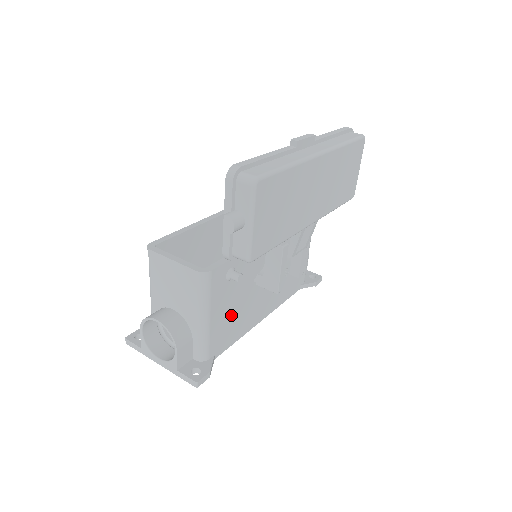
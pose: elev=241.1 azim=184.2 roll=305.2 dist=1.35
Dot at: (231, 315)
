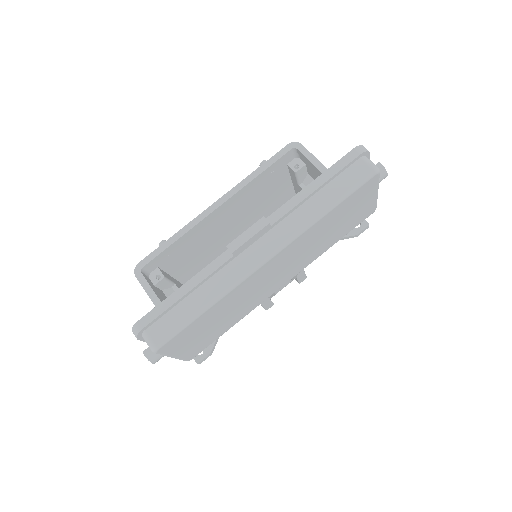
Dot at: occluded
